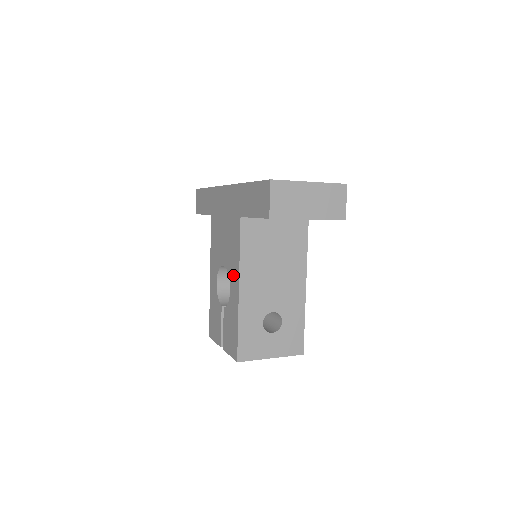
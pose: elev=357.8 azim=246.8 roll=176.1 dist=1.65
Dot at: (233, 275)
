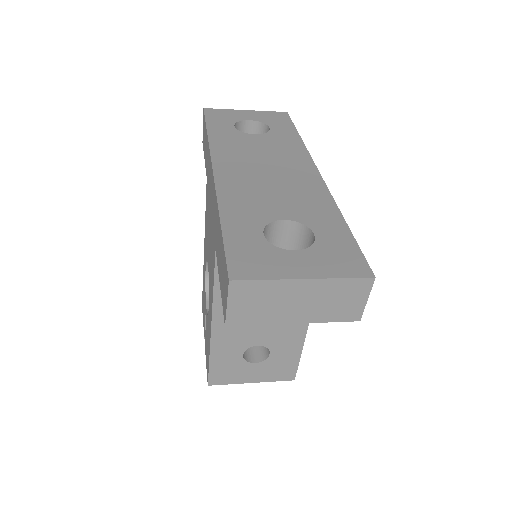
Dot at: (210, 299)
